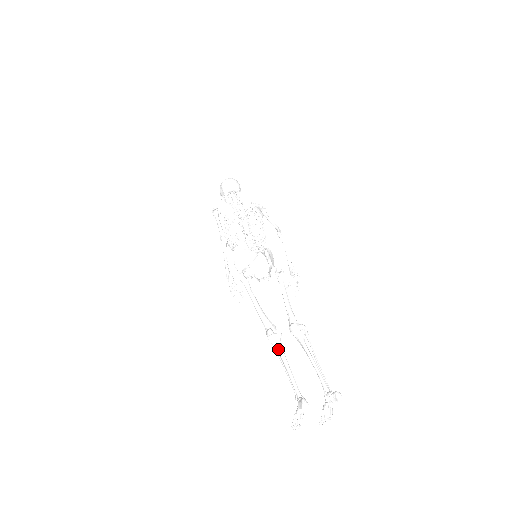
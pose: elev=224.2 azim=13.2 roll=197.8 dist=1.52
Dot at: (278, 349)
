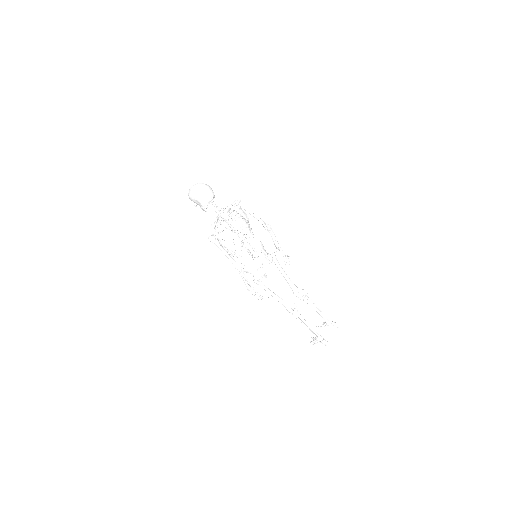
Dot at: (299, 318)
